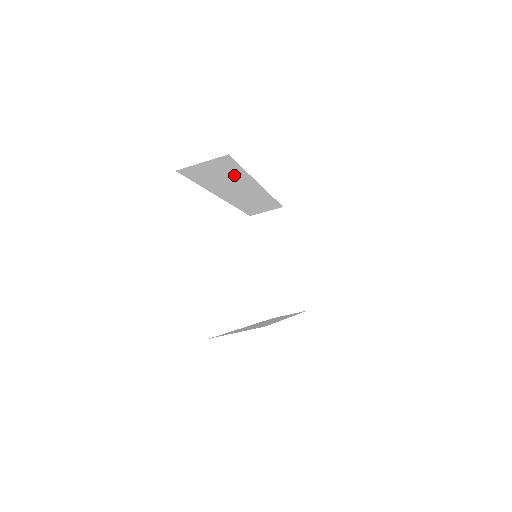
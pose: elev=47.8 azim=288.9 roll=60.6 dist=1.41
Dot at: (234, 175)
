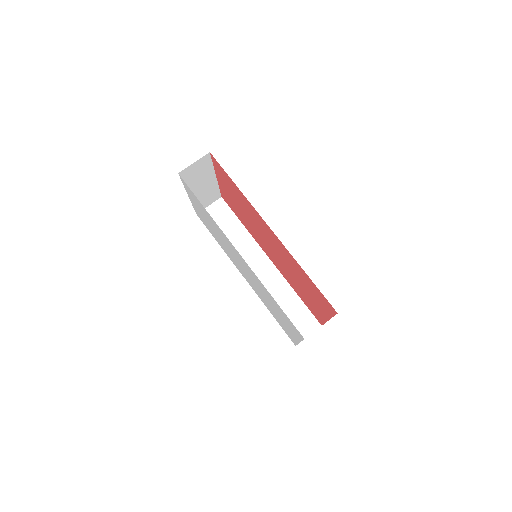
Dot at: (237, 230)
